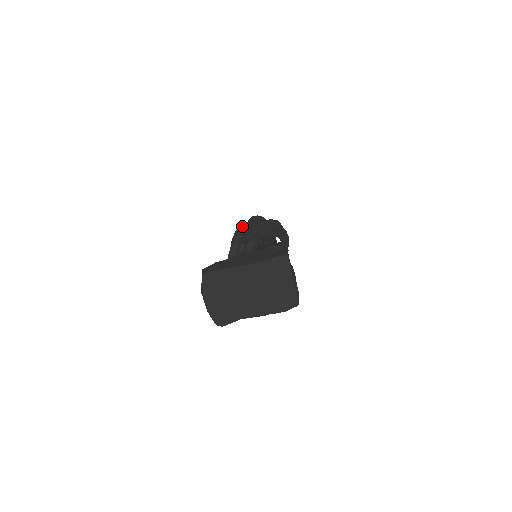
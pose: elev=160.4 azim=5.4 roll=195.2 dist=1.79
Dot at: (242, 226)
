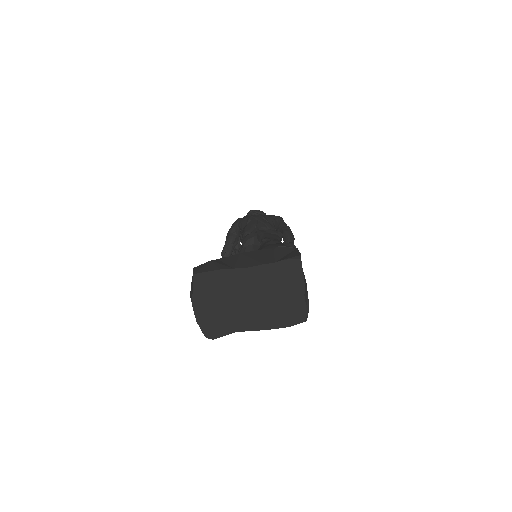
Dot at: (240, 220)
